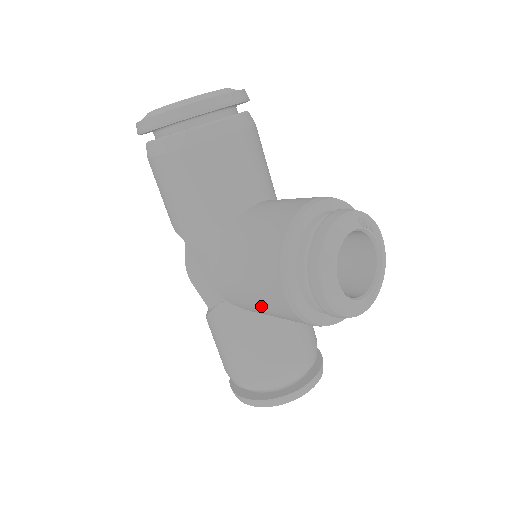
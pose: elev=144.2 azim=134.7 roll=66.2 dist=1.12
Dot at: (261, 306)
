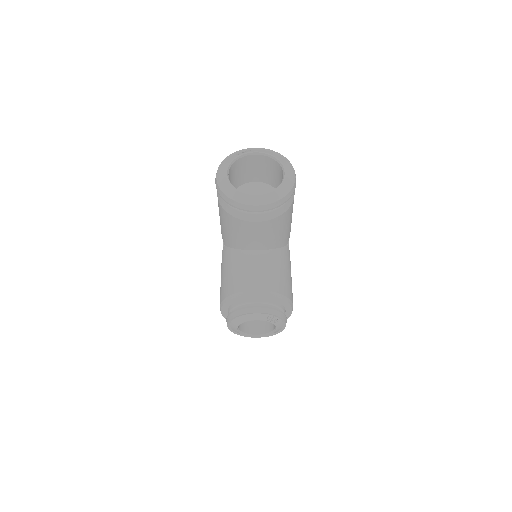
Dot at: occluded
